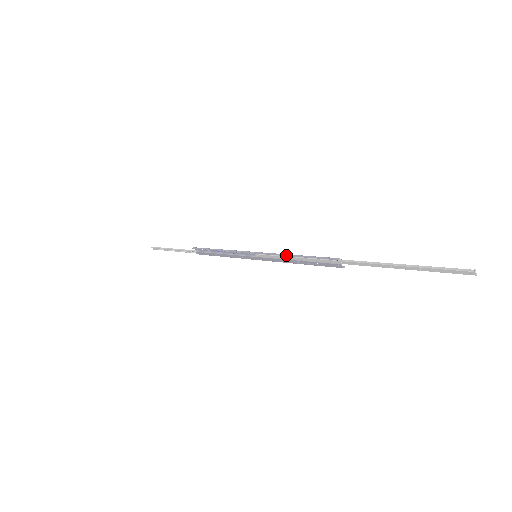
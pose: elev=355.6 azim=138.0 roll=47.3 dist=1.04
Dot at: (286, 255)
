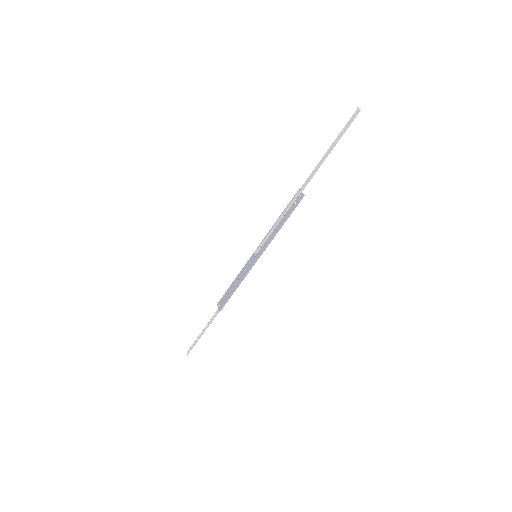
Dot at: (273, 226)
